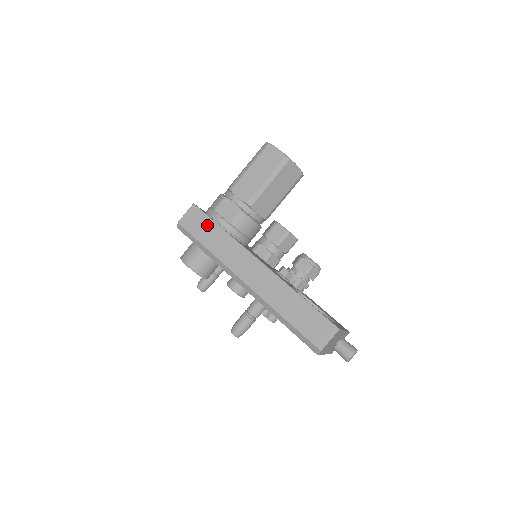
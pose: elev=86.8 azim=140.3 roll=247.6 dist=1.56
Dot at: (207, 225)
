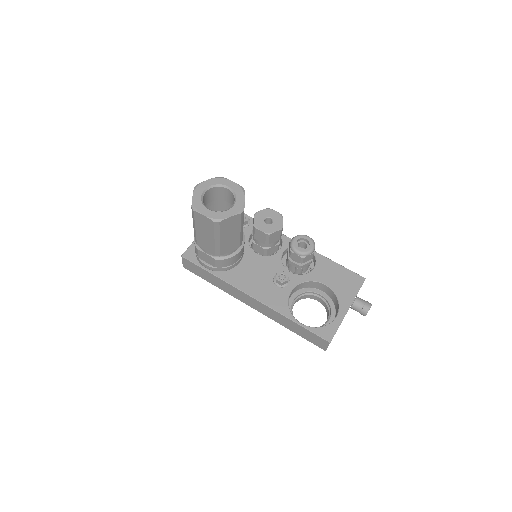
Dot at: (201, 271)
